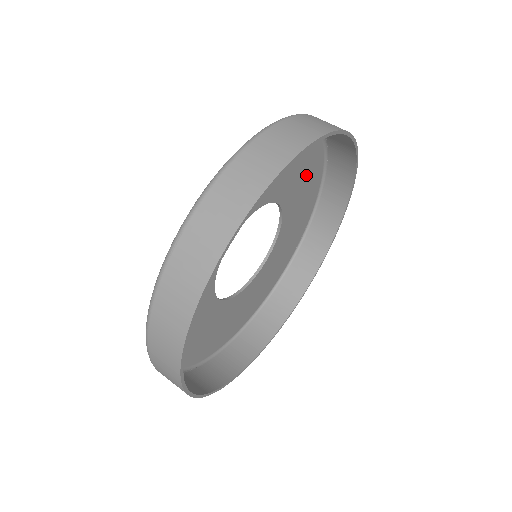
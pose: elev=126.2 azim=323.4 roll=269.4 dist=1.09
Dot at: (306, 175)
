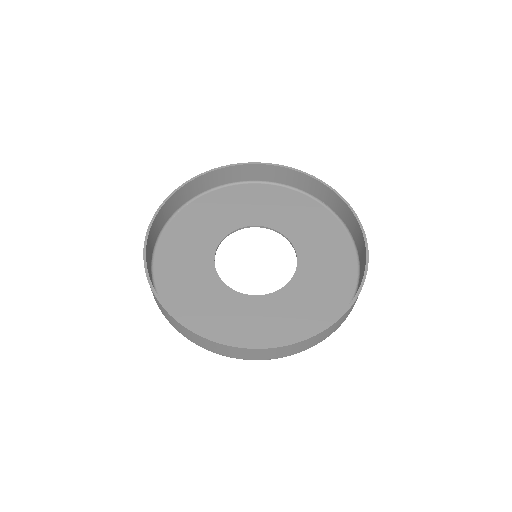
Dot at: (326, 240)
